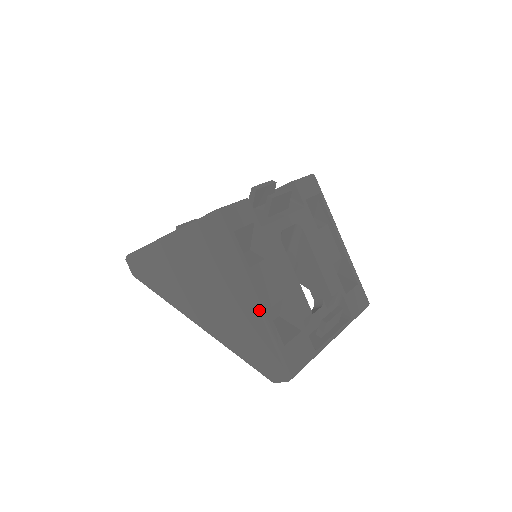
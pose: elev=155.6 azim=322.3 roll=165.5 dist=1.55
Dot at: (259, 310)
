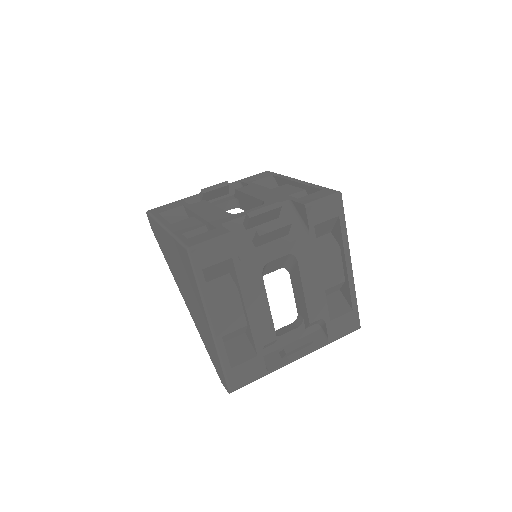
Dot at: (213, 338)
